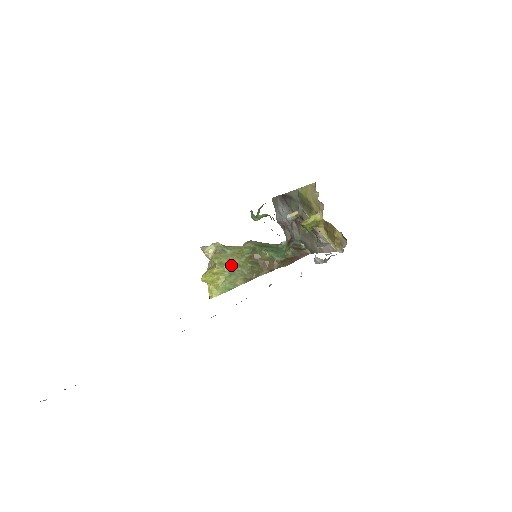
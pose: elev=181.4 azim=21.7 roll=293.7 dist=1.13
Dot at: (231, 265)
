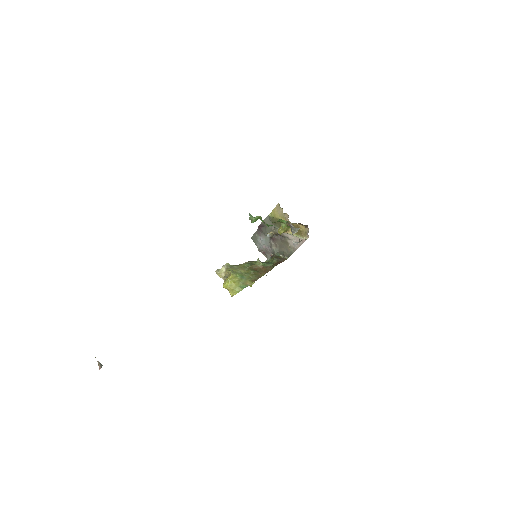
Dot at: (240, 273)
